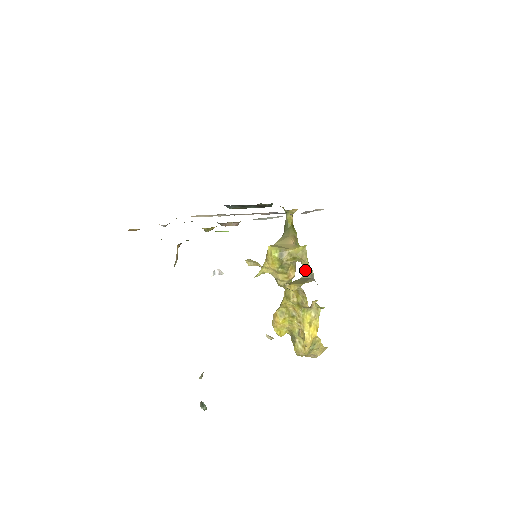
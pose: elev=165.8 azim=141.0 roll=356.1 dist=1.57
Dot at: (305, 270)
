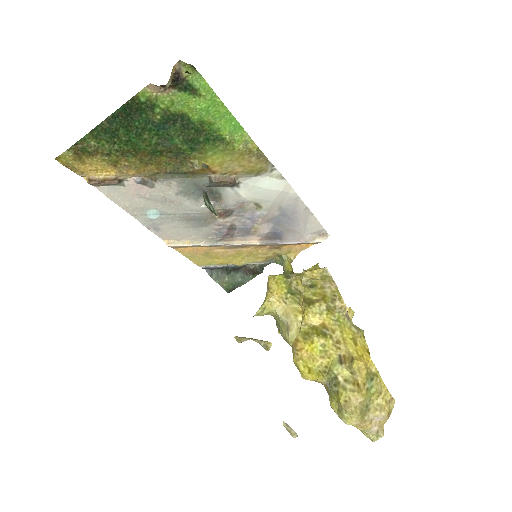
Dot at: occluded
